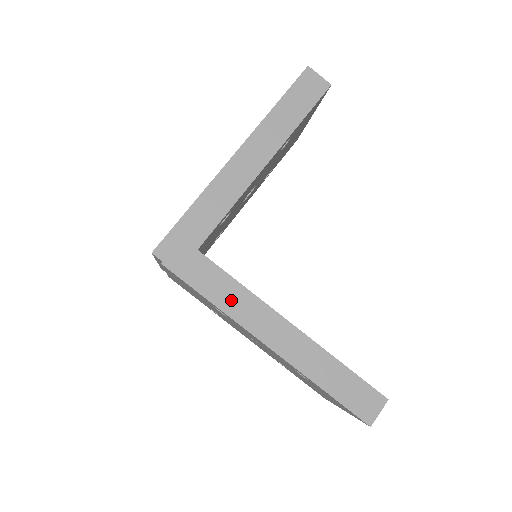
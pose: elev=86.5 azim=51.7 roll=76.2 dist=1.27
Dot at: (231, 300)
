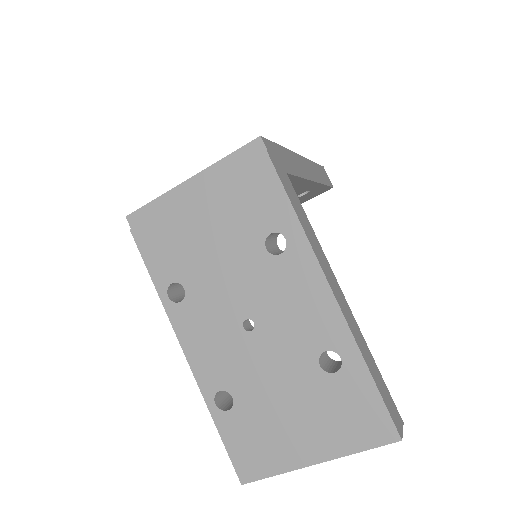
Dot at: (308, 230)
